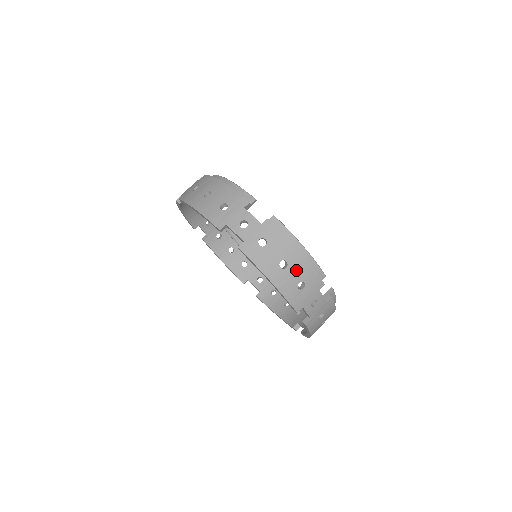
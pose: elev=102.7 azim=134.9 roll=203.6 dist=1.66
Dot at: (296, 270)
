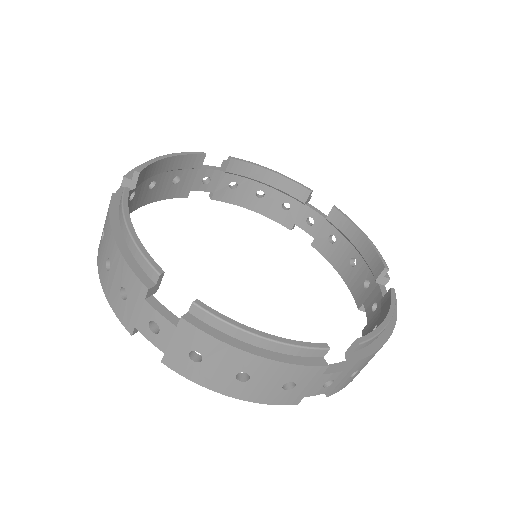
Dot at: occluded
